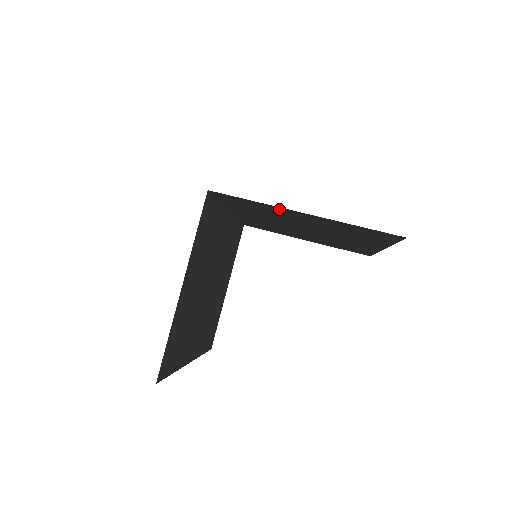
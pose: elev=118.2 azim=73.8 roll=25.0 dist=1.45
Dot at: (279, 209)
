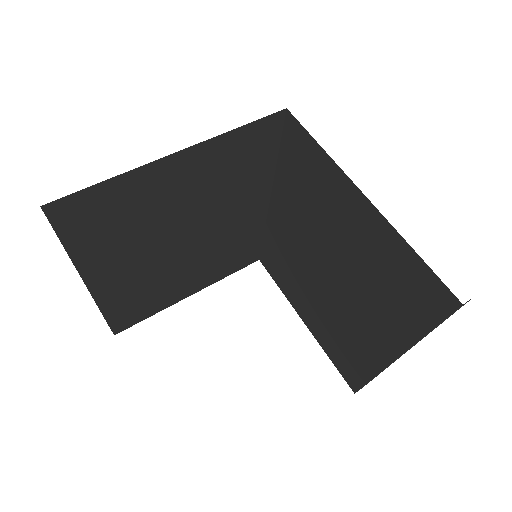
Dot at: (338, 181)
